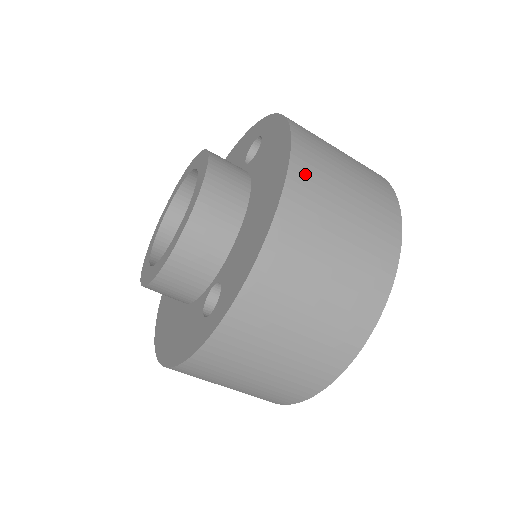
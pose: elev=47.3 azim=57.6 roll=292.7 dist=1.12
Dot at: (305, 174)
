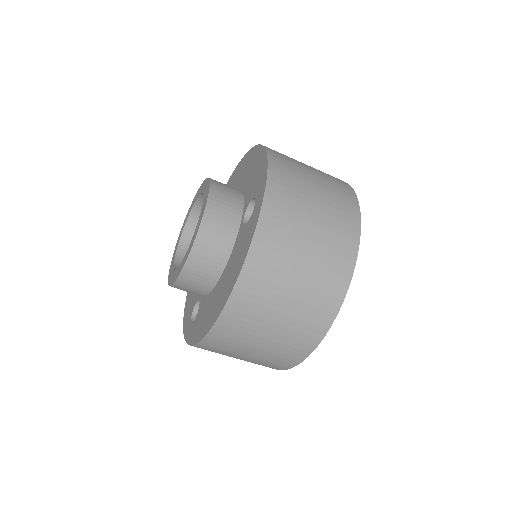
Dot at: occluded
